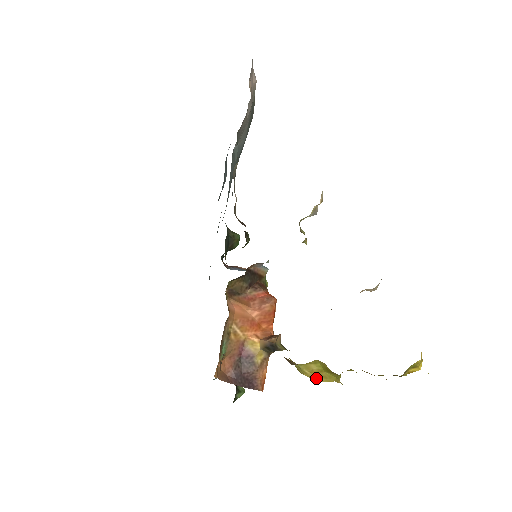
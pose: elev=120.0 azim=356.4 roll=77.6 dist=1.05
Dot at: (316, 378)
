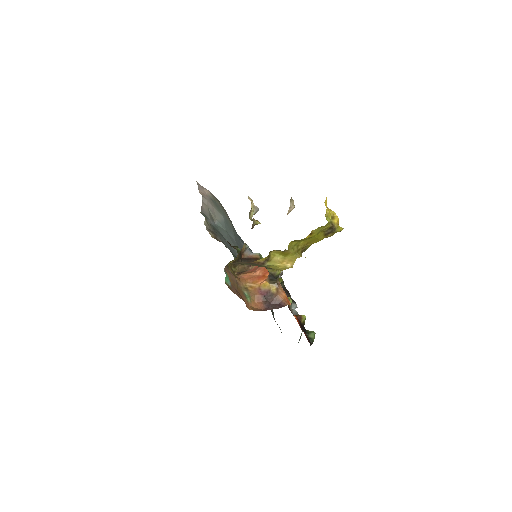
Dot at: (289, 265)
